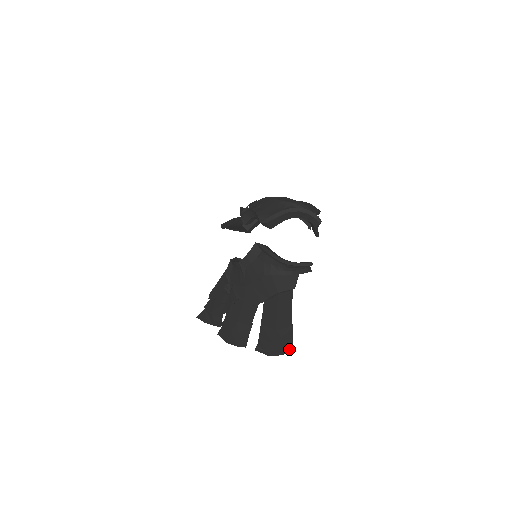
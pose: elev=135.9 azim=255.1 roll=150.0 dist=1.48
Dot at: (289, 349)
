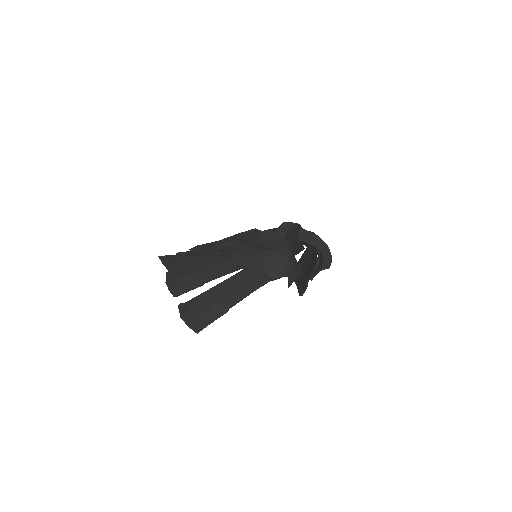
Dot at: (200, 328)
